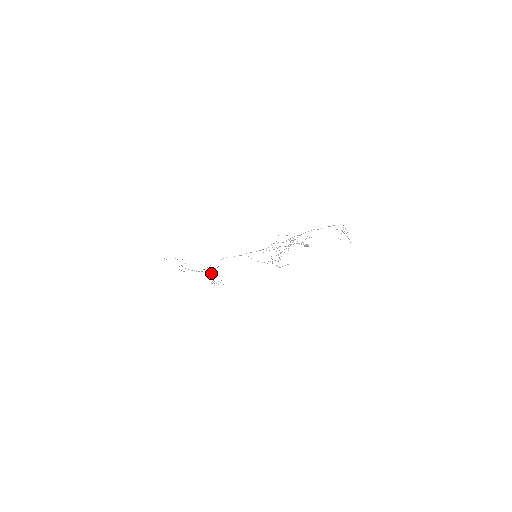
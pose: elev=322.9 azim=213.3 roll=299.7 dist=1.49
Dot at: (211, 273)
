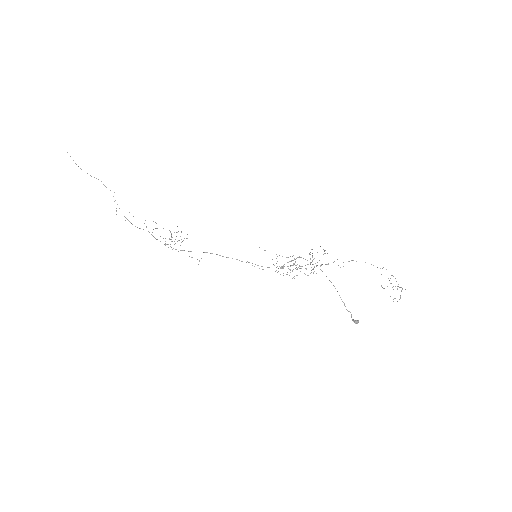
Dot at: (171, 233)
